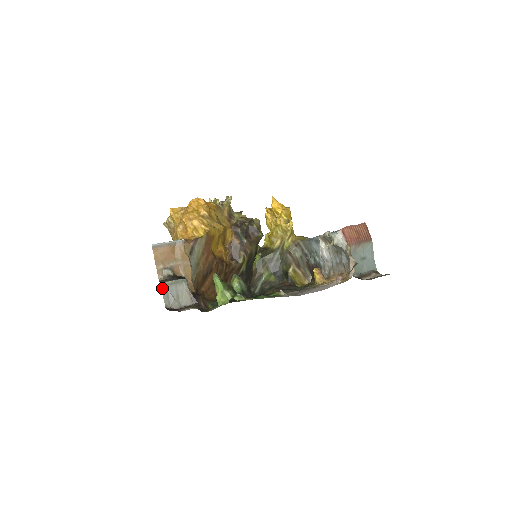
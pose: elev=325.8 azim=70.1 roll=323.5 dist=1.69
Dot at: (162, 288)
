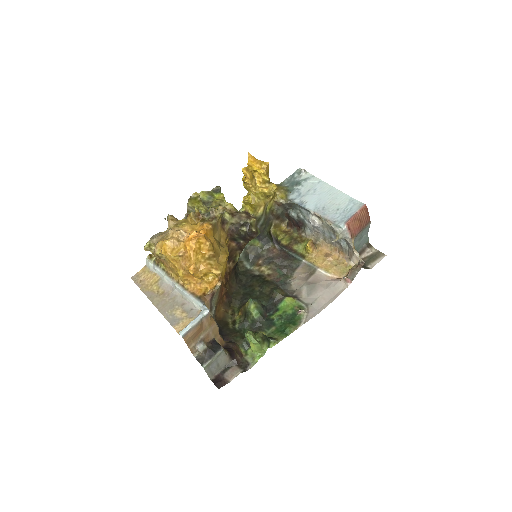
Dot at: (205, 369)
